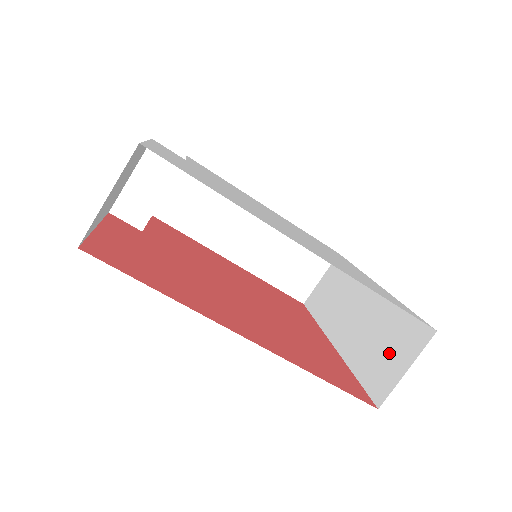
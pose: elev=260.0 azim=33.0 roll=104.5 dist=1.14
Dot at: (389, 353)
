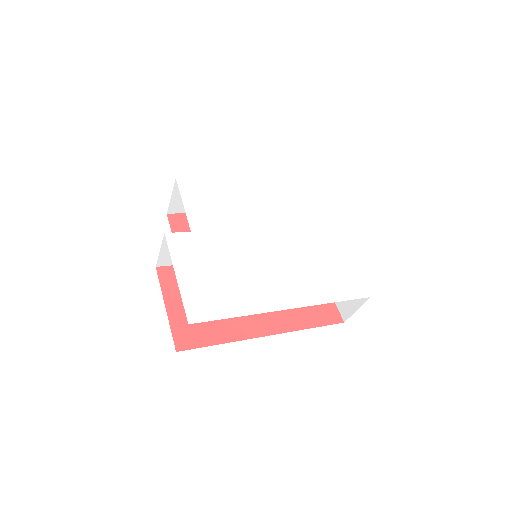
Dot at: occluded
